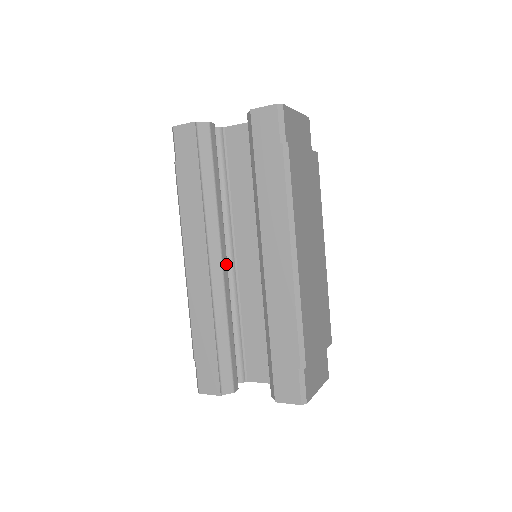
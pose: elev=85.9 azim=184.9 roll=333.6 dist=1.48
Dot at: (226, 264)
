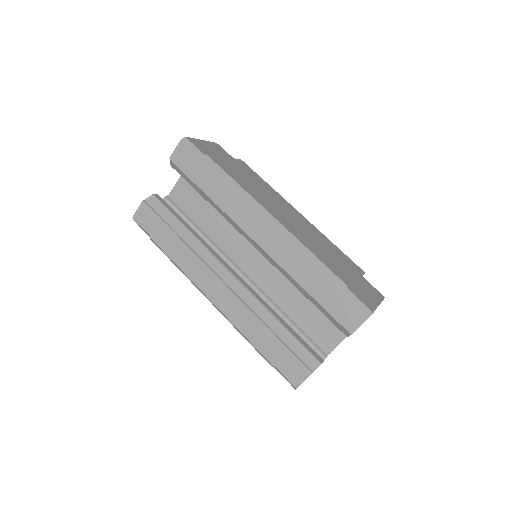
Dot at: (238, 275)
